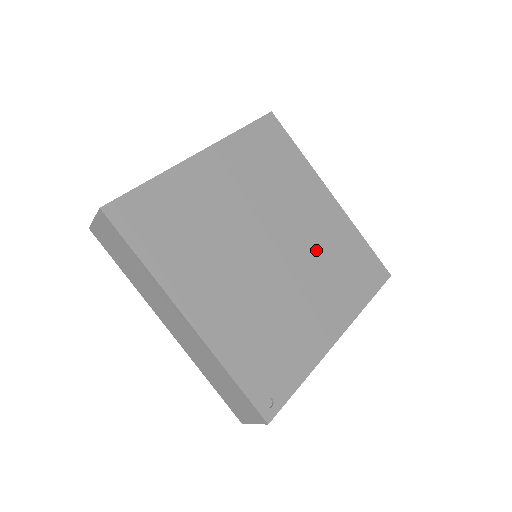
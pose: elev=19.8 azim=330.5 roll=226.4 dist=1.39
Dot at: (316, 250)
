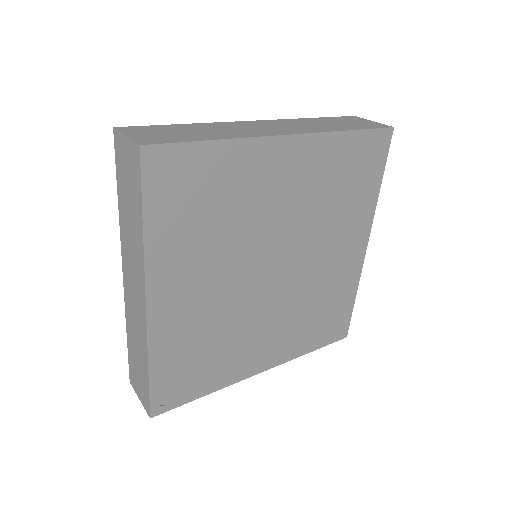
Dot at: (310, 290)
